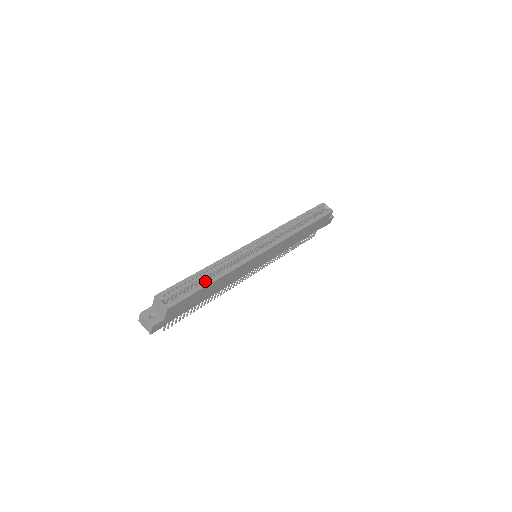
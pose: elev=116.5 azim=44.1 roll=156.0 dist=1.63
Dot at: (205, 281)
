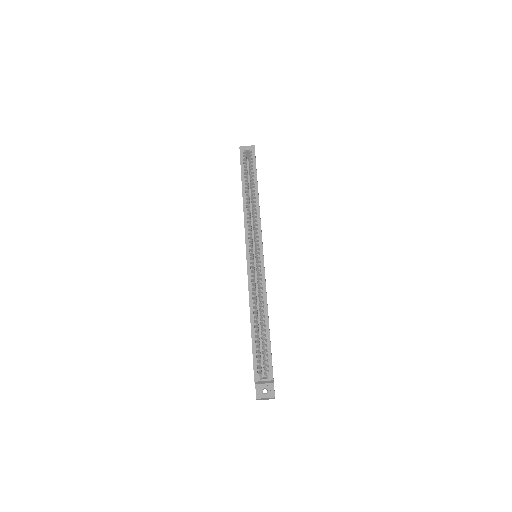
Dot at: (264, 328)
